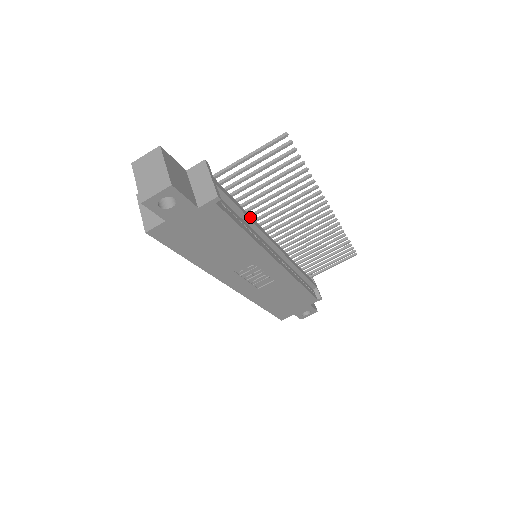
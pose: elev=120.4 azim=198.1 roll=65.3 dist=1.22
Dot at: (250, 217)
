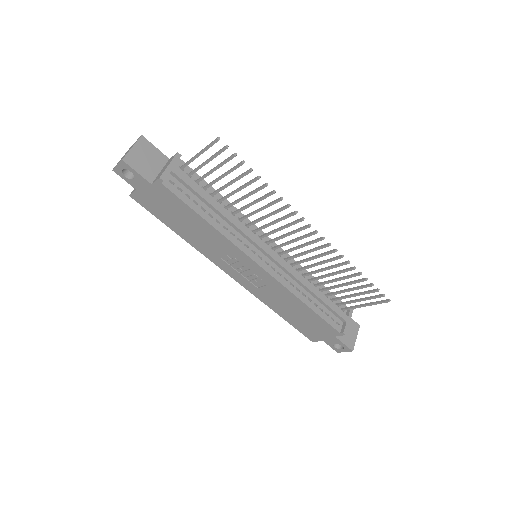
Dot at: (224, 211)
